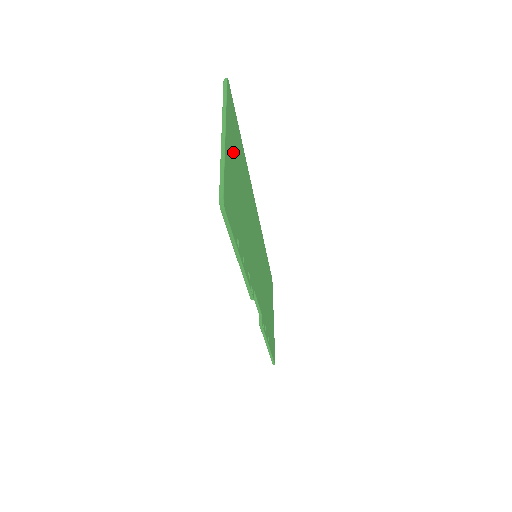
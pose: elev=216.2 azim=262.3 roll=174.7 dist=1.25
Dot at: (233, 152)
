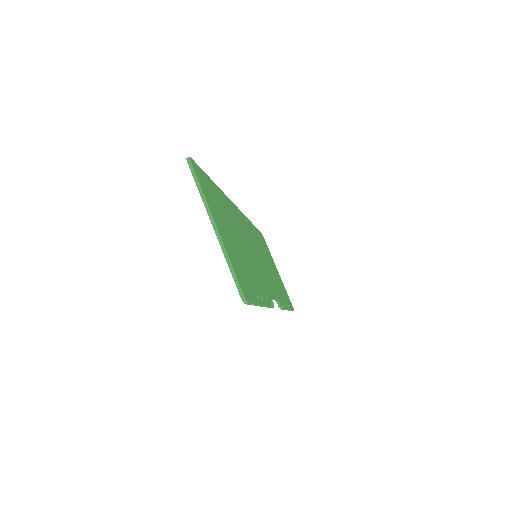
Dot at: (221, 221)
